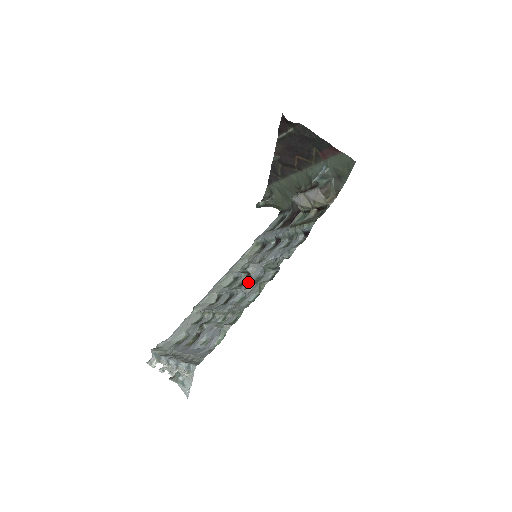
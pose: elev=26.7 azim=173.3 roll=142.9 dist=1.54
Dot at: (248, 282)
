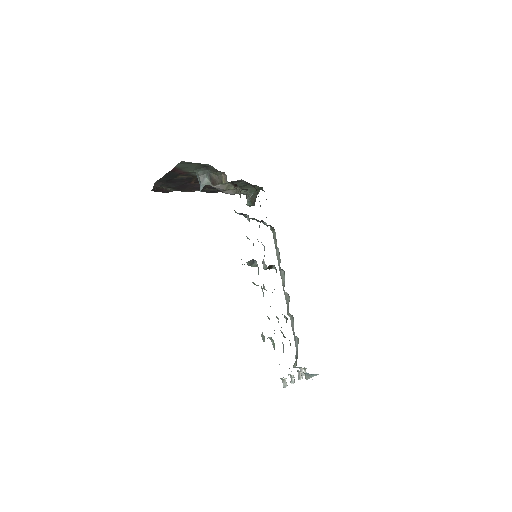
Dot at: occluded
